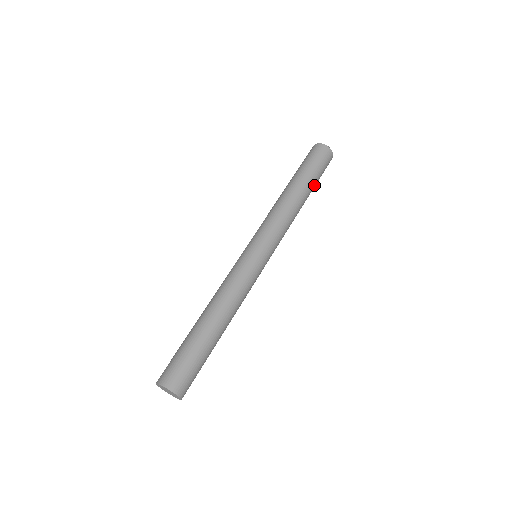
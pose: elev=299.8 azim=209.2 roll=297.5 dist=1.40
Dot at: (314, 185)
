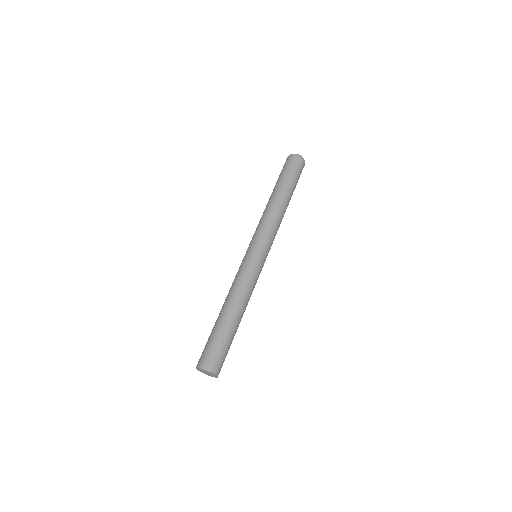
Dot at: (292, 188)
